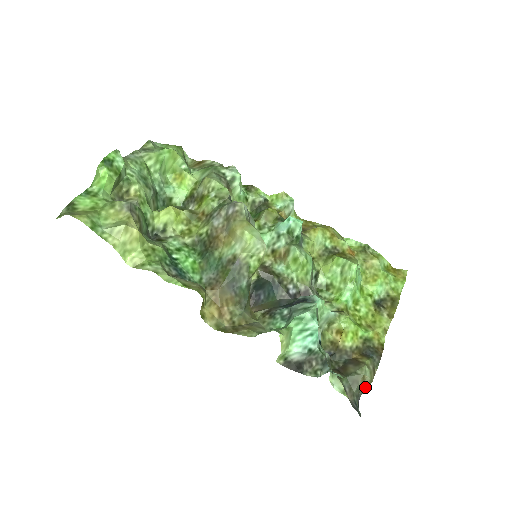
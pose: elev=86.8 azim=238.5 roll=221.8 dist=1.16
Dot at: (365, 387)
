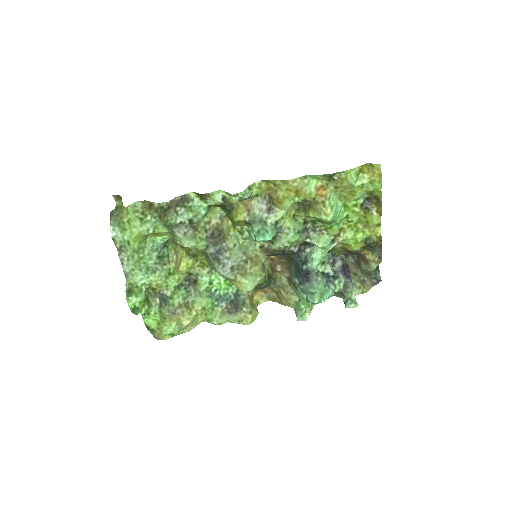
Dot at: occluded
